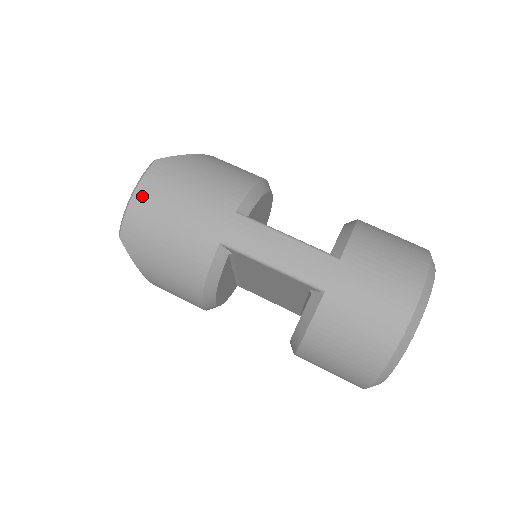
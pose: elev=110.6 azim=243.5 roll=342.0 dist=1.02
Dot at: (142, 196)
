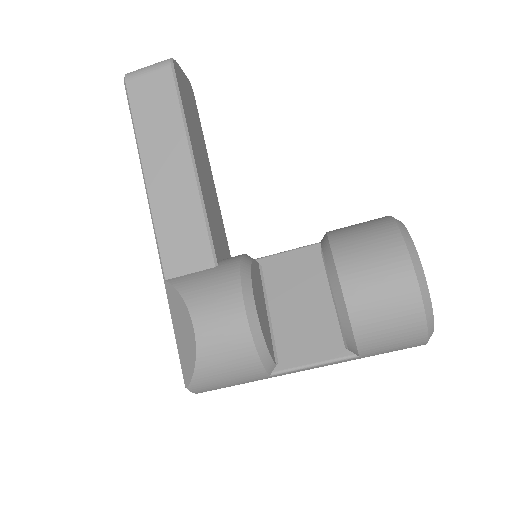
Dot at: occluded
